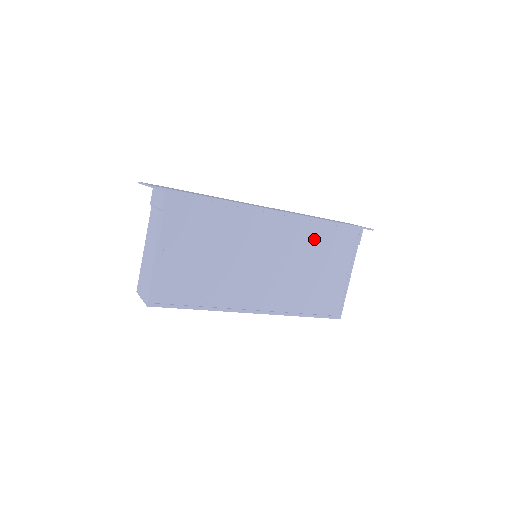
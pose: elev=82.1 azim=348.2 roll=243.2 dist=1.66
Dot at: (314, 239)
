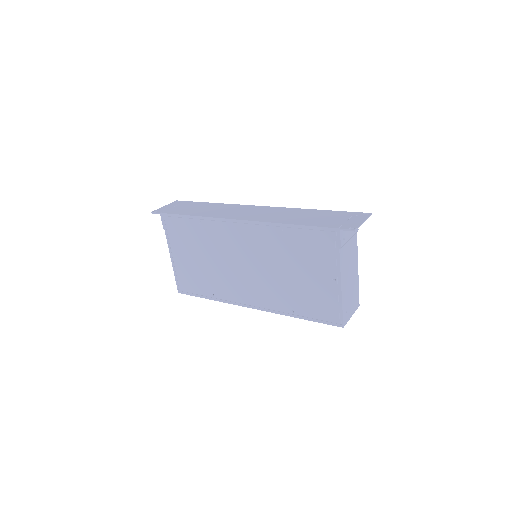
Dot at: (283, 244)
